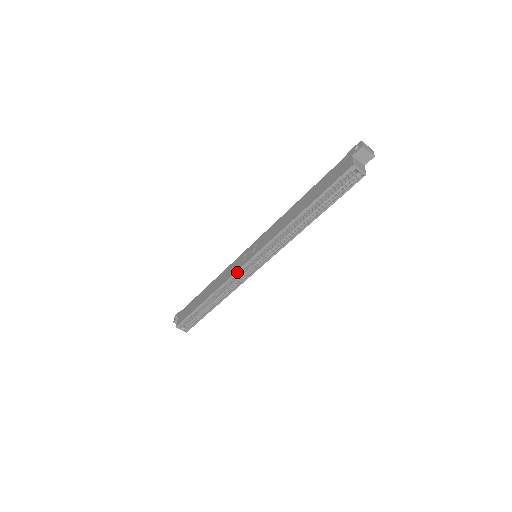
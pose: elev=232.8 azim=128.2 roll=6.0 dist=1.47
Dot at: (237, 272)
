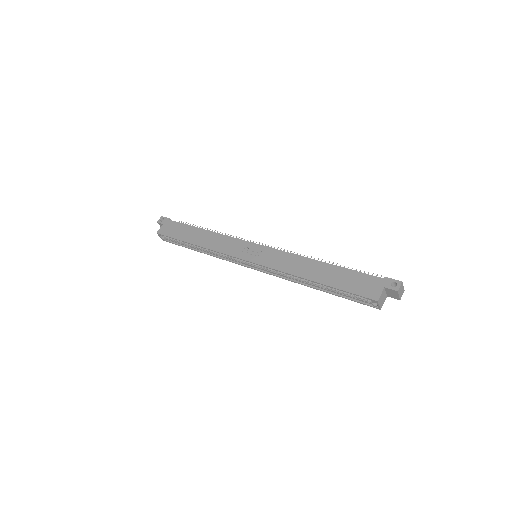
Dot at: (232, 256)
